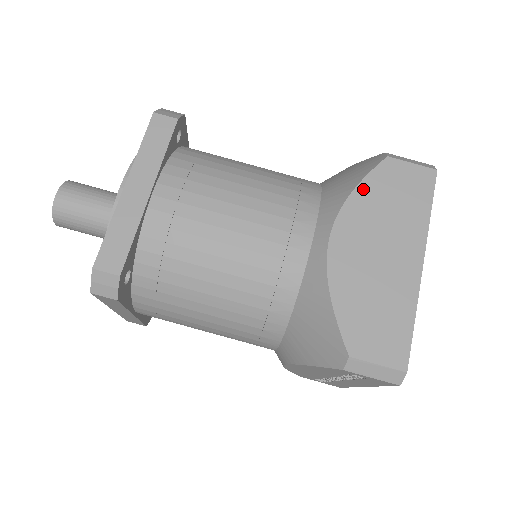
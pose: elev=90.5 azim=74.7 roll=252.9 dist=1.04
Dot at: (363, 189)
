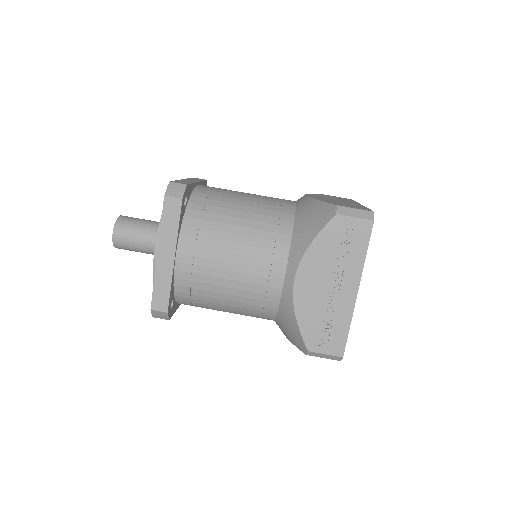
Dot at: occluded
